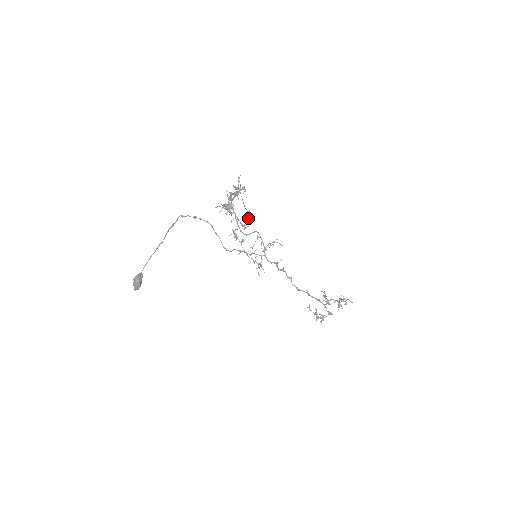
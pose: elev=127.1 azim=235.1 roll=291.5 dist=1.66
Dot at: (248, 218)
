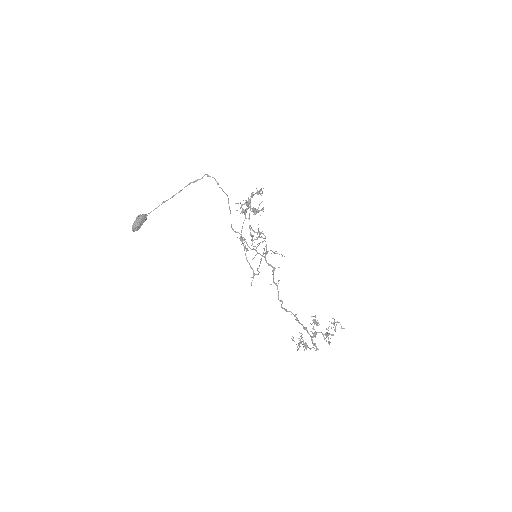
Dot at: occluded
